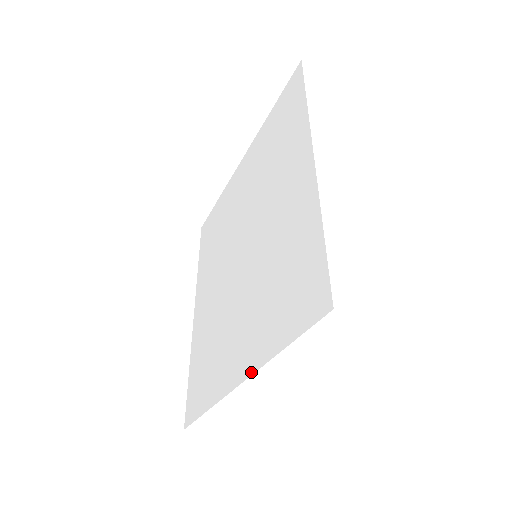
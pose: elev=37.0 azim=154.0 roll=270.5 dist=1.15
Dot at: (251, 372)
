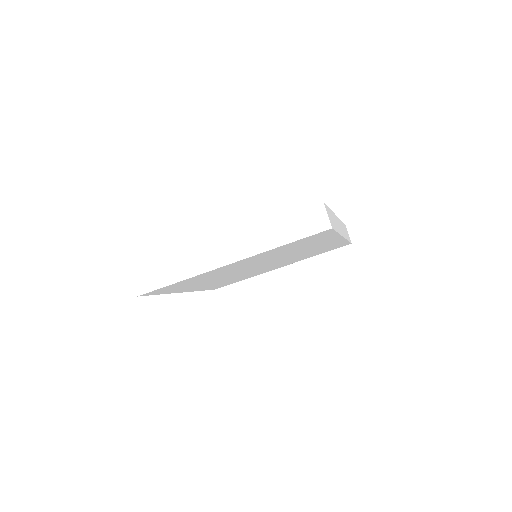
Dot at: (239, 232)
